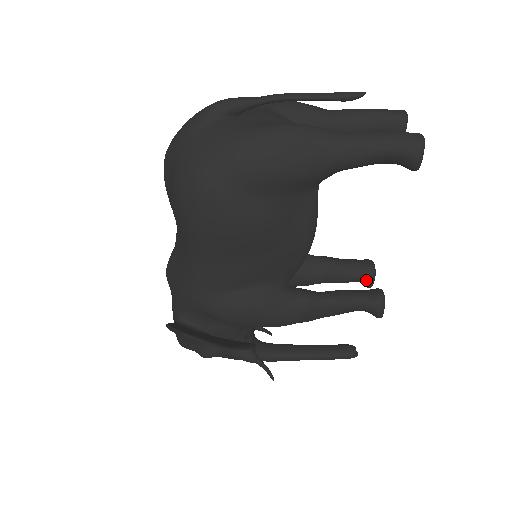
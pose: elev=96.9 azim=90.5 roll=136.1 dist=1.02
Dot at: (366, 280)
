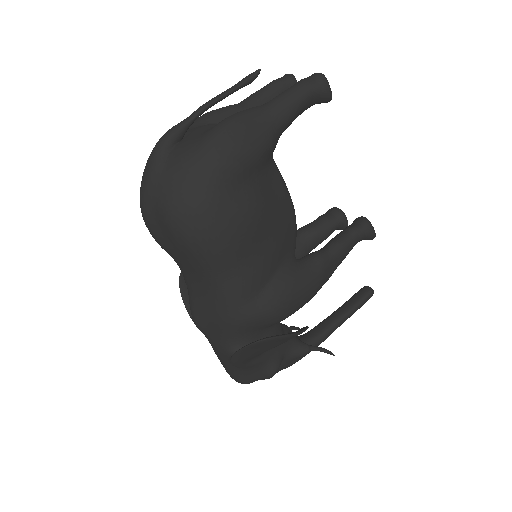
Dot at: (342, 223)
